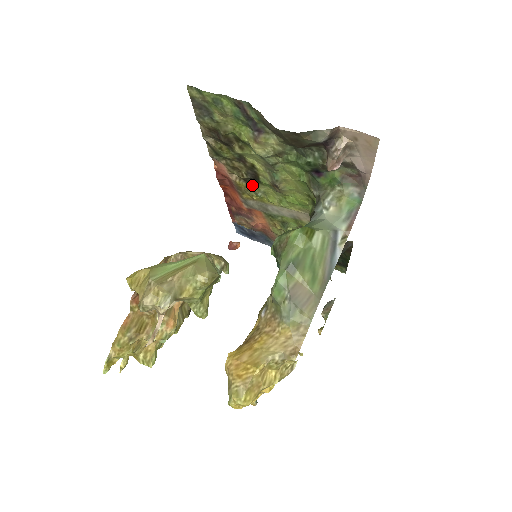
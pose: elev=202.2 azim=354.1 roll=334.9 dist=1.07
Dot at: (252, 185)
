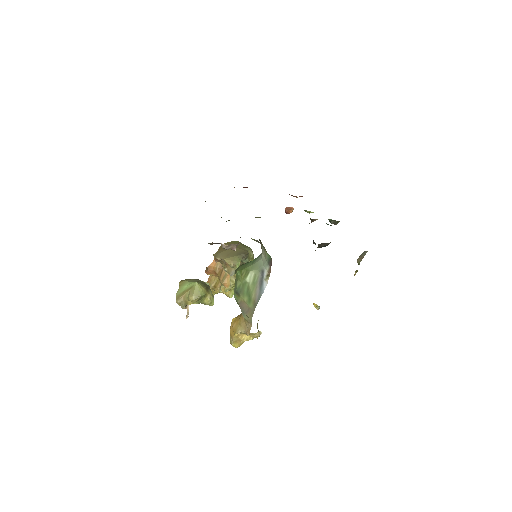
Dot at: occluded
